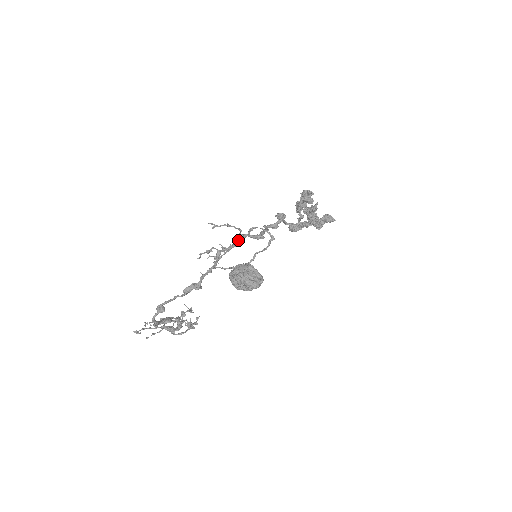
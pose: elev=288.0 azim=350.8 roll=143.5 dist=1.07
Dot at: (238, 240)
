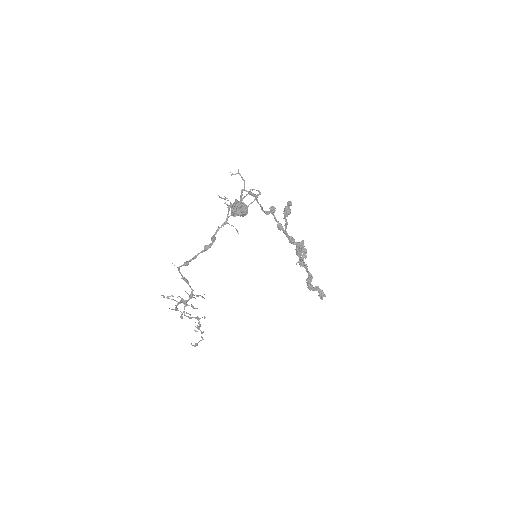
Dot at: (243, 198)
